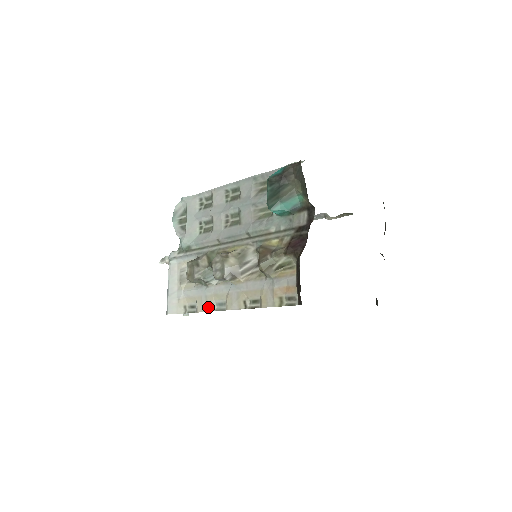
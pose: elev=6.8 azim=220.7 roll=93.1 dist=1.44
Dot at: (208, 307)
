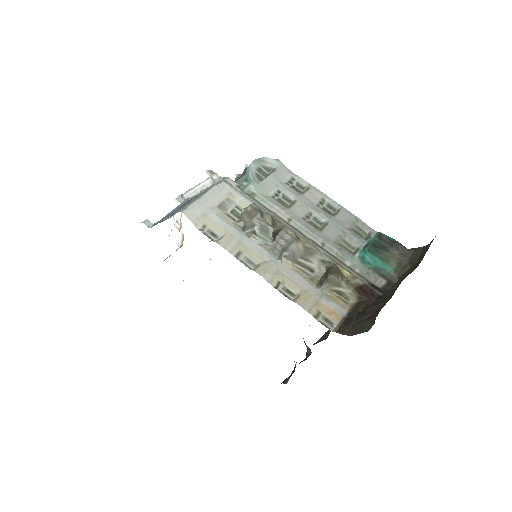
Dot at: (235, 251)
